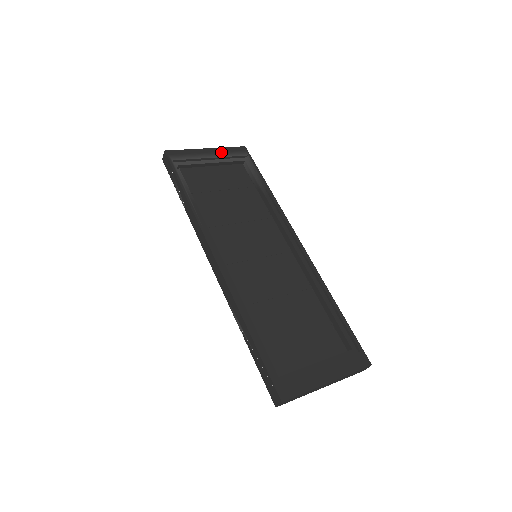
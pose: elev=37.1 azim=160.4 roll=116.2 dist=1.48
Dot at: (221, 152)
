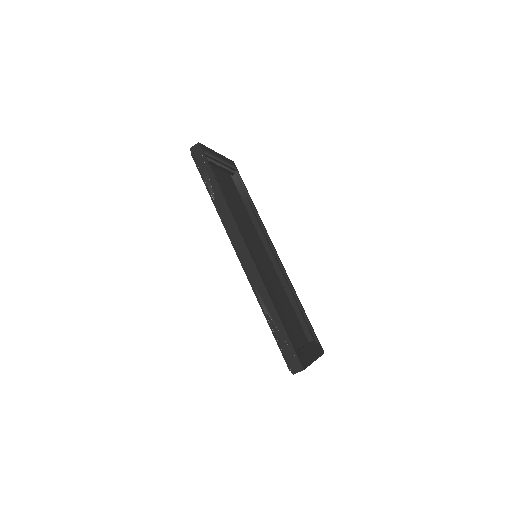
Dot at: (225, 160)
